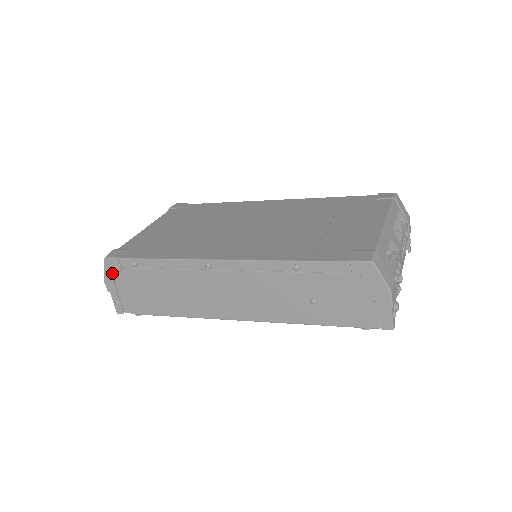
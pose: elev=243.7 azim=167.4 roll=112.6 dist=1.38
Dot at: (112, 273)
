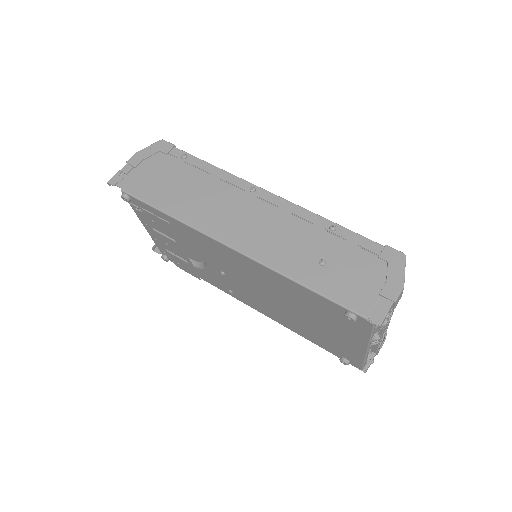
Dot at: (153, 152)
